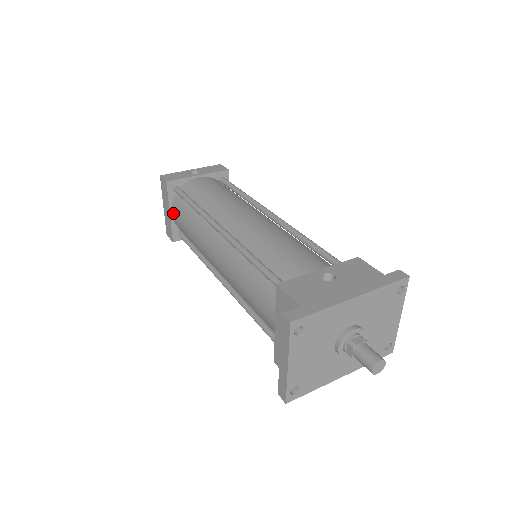
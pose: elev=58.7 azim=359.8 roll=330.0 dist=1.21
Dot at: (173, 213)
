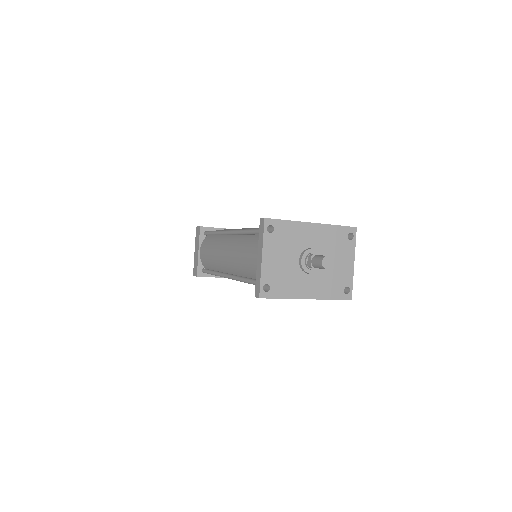
Dot at: (201, 250)
